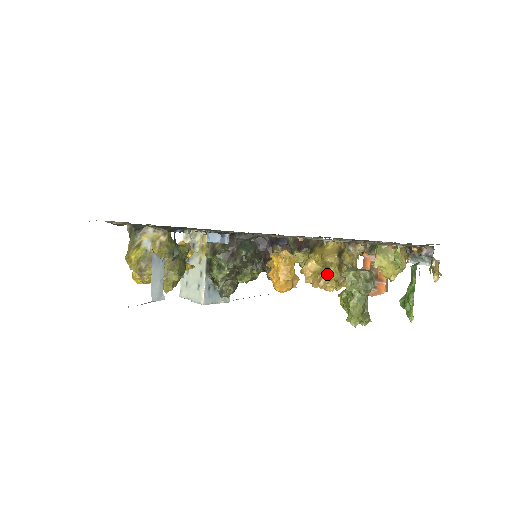
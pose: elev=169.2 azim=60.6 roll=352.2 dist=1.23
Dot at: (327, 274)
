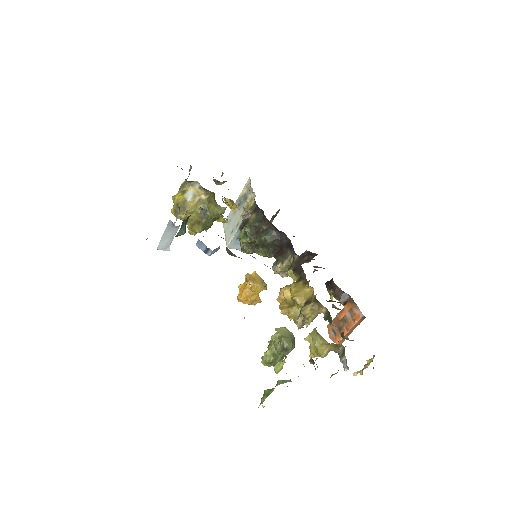
Dot at: (290, 308)
